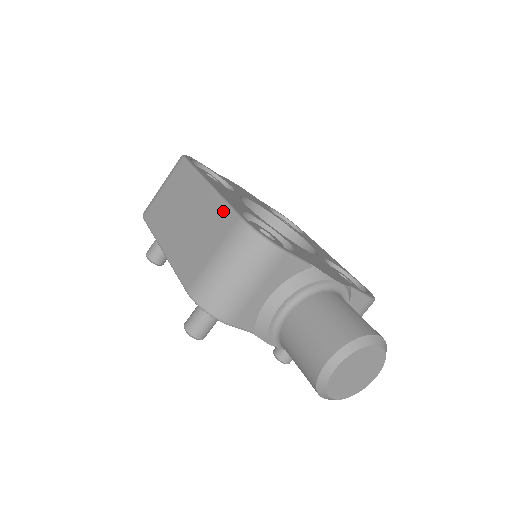
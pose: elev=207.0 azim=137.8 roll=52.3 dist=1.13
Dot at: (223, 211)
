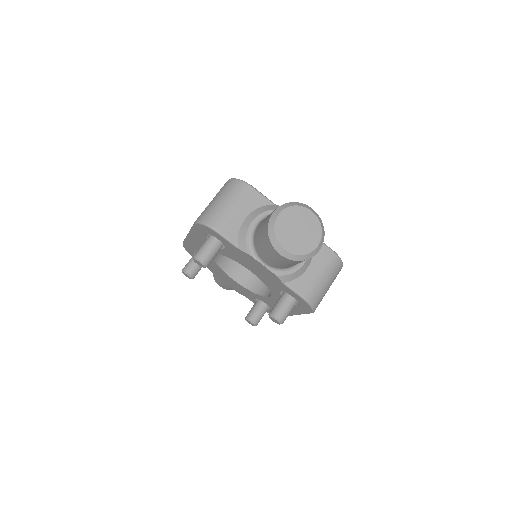
Dot at: occluded
